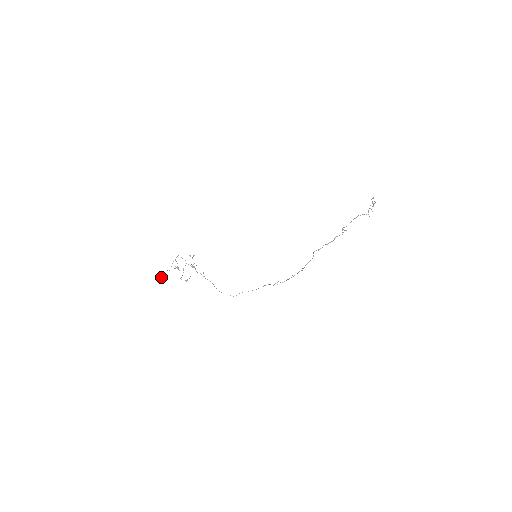
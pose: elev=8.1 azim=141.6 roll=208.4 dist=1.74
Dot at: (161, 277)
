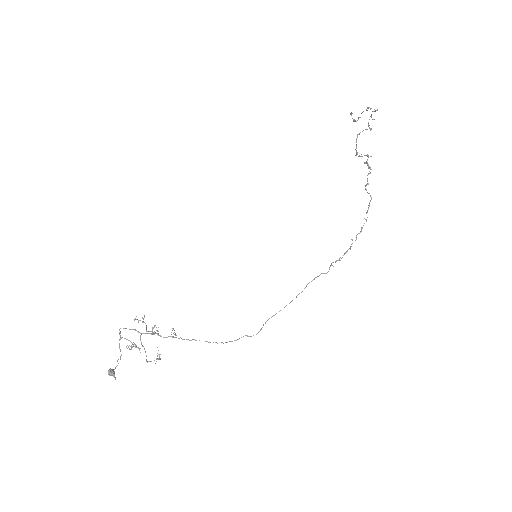
Dot at: (114, 377)
